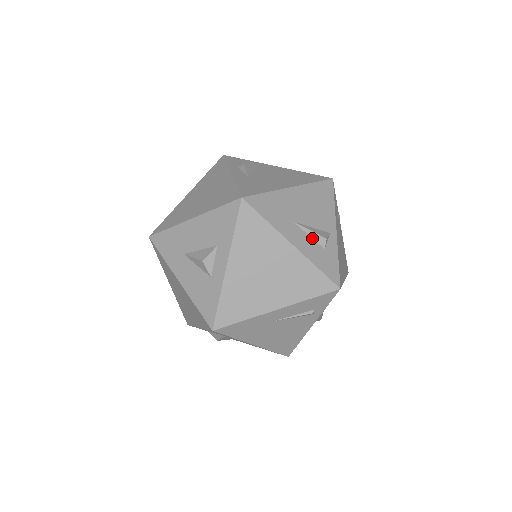
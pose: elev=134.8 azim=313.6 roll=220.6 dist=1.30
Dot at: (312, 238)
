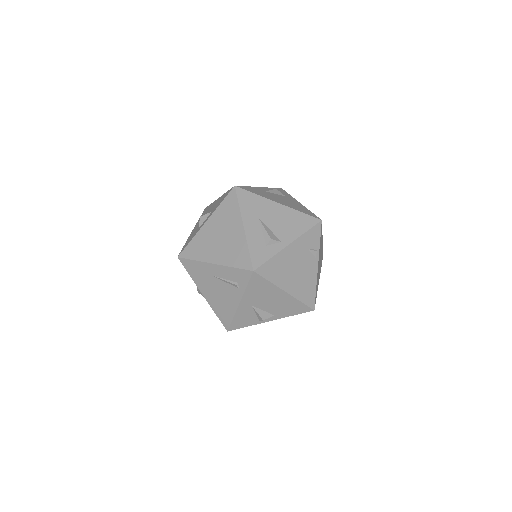
Dot at: (263, 234)
